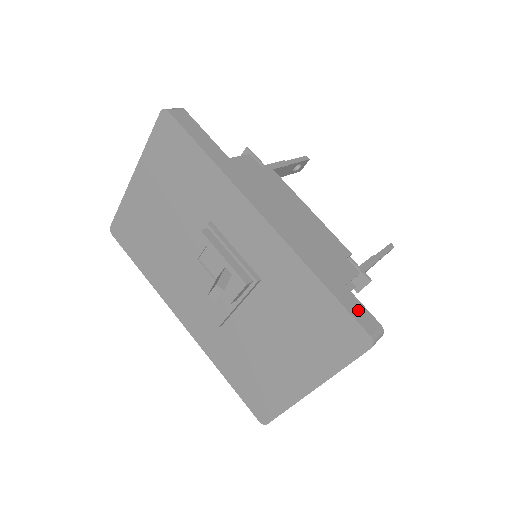
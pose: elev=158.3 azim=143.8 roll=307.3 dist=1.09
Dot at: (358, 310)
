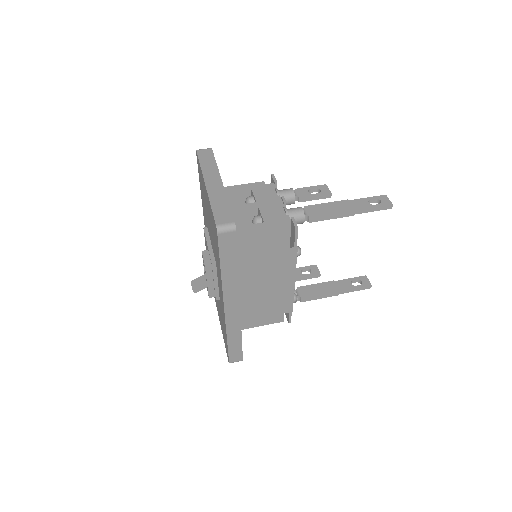
Dot at: (236, 354)
